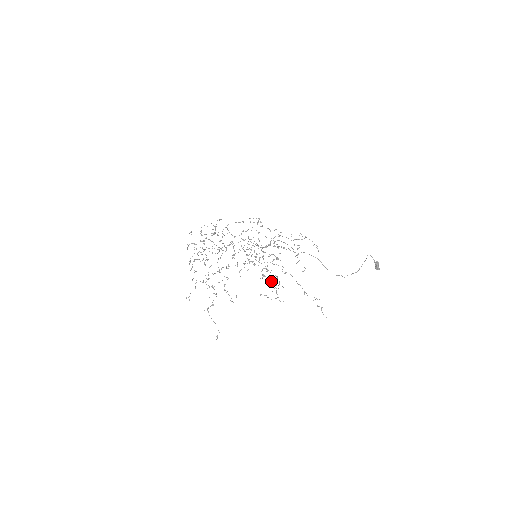
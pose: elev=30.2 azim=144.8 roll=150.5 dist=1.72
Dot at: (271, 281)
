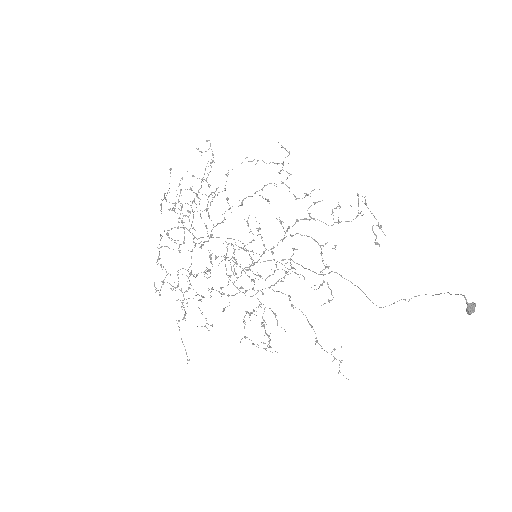
Dot at: (262, 323)
